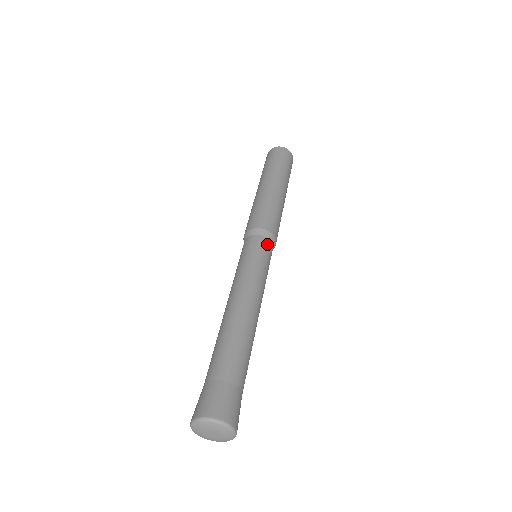
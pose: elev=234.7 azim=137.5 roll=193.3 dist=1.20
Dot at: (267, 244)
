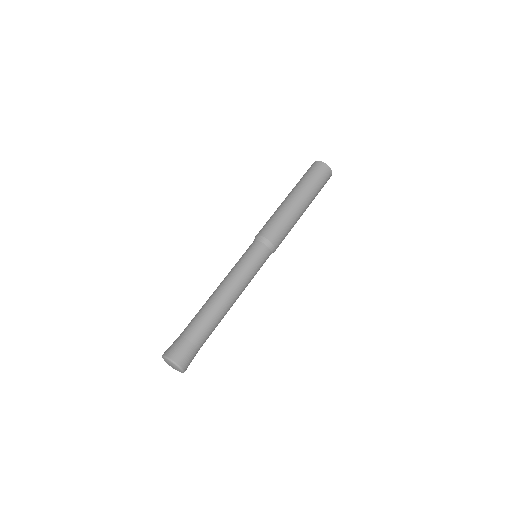
Dot at: (264, 250)
